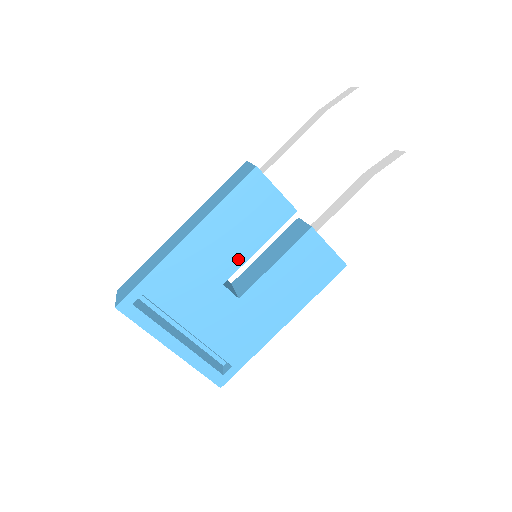
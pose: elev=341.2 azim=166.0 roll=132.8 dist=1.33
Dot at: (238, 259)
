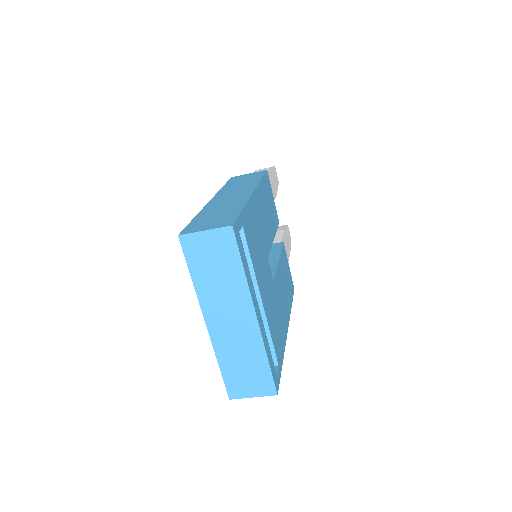
Dot at: (269, 239)
